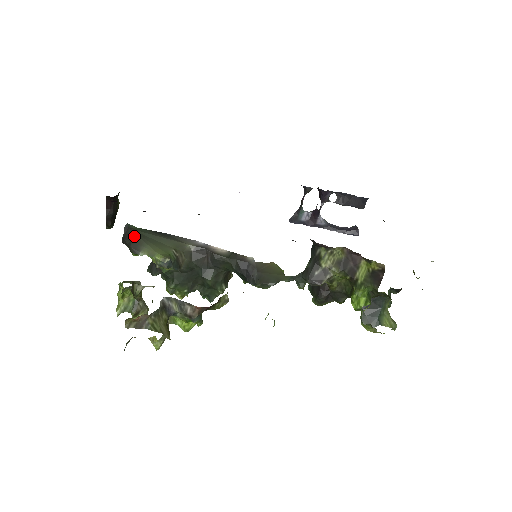
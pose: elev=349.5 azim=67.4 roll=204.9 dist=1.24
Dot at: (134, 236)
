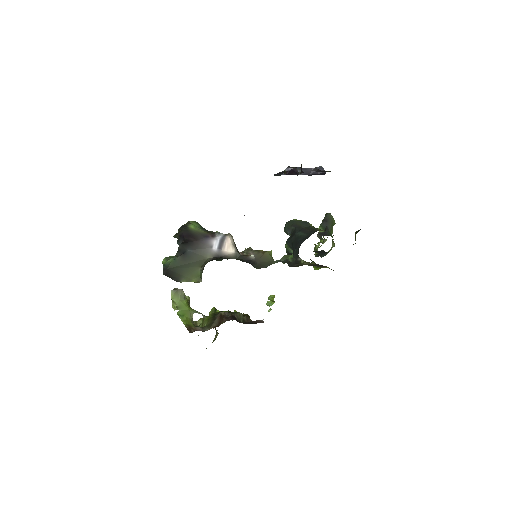
Dot at: (173, 273)
